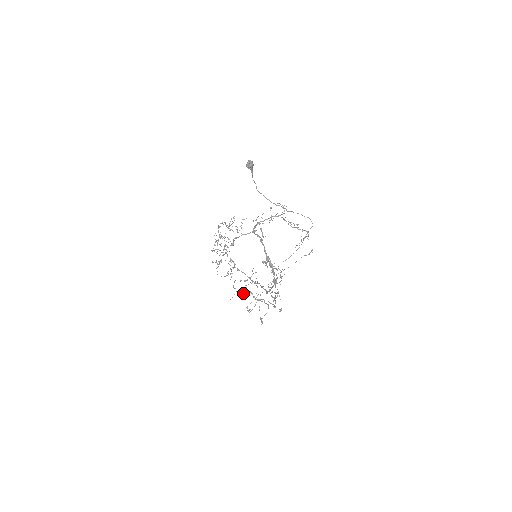
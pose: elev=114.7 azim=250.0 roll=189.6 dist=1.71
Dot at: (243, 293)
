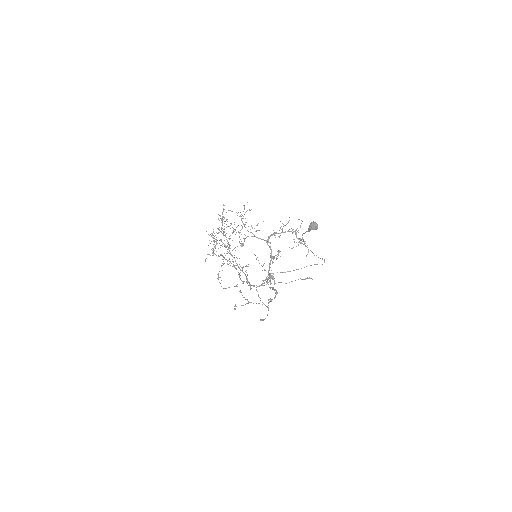
Dot at: (221, 265)
